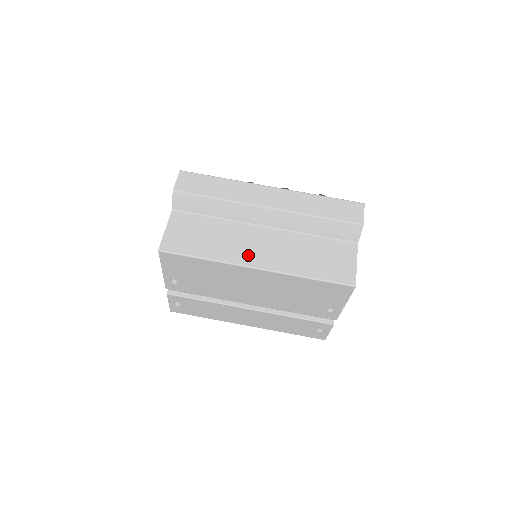
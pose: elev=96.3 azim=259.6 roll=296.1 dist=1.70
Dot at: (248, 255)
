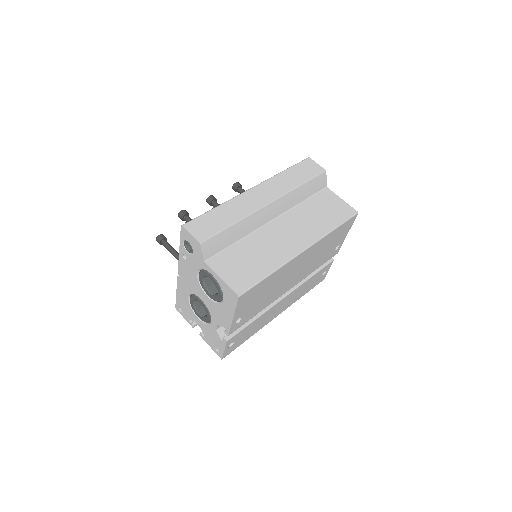
Dot at: (290, 246)
